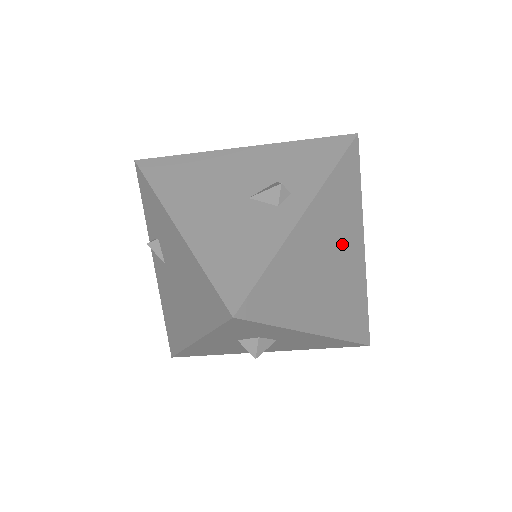
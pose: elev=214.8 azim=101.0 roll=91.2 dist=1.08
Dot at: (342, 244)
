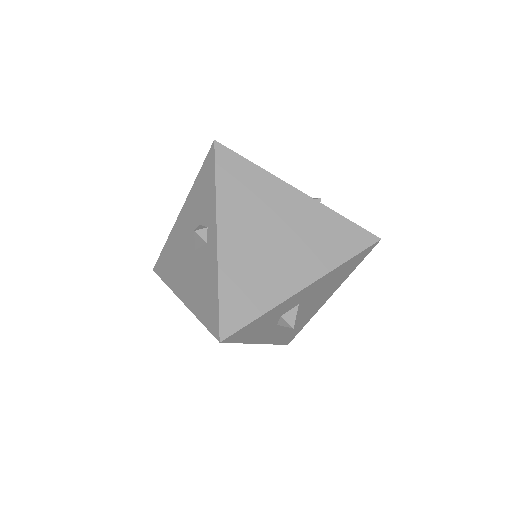
Dot at: (273, 214)
